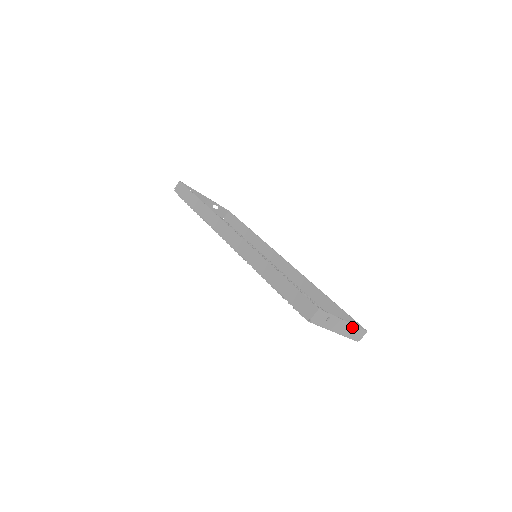
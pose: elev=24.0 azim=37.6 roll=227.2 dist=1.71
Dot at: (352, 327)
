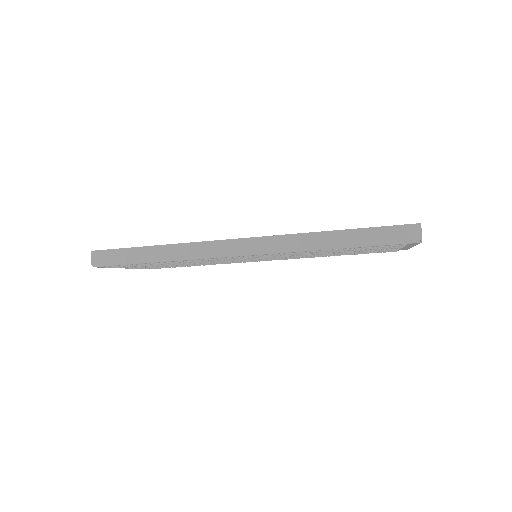
Dot at: occluded
